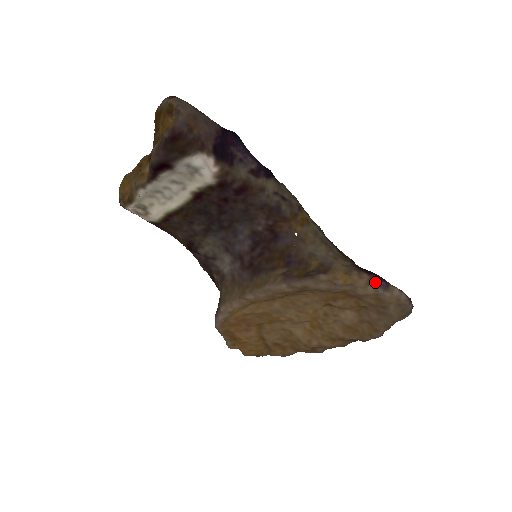
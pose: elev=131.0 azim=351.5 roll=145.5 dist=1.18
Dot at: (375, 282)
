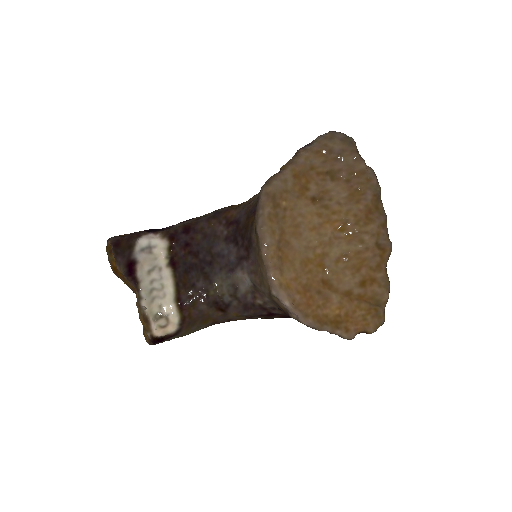
Dot at: (299, 150)
